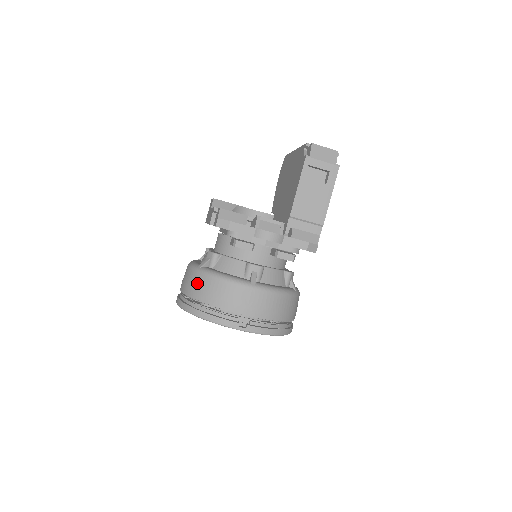
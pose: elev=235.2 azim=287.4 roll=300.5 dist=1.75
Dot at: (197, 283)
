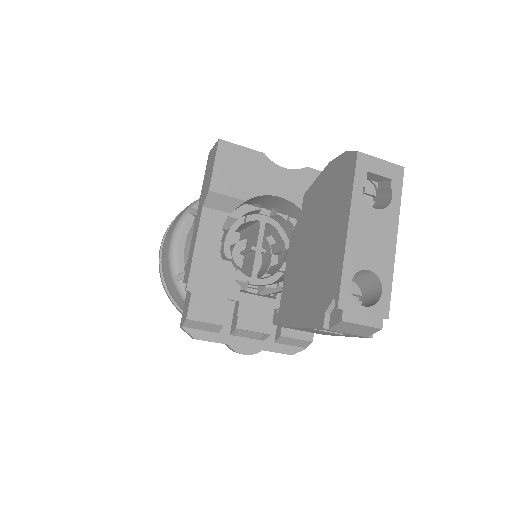
Dot at: (172, 290)
